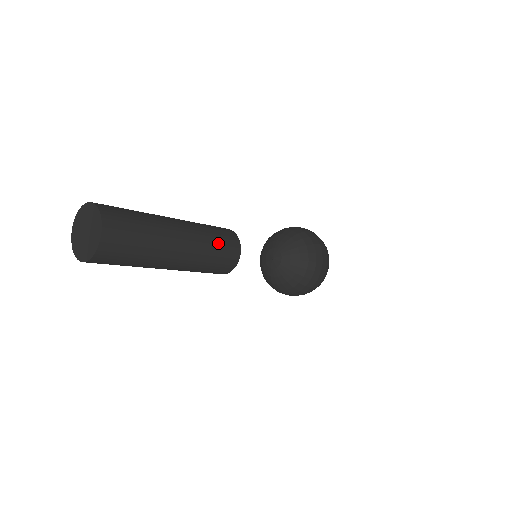
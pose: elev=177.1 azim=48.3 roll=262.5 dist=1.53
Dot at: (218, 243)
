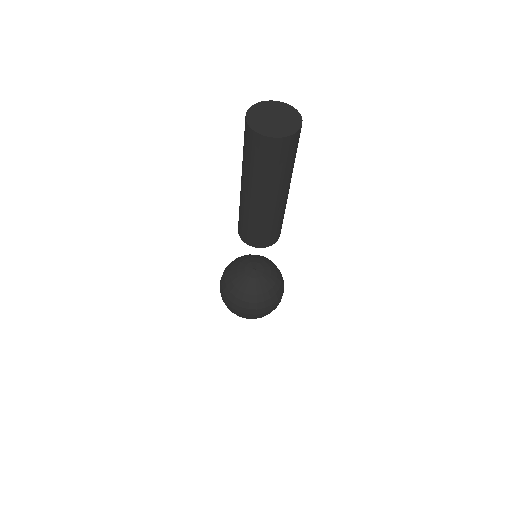
Dot at: occluded
